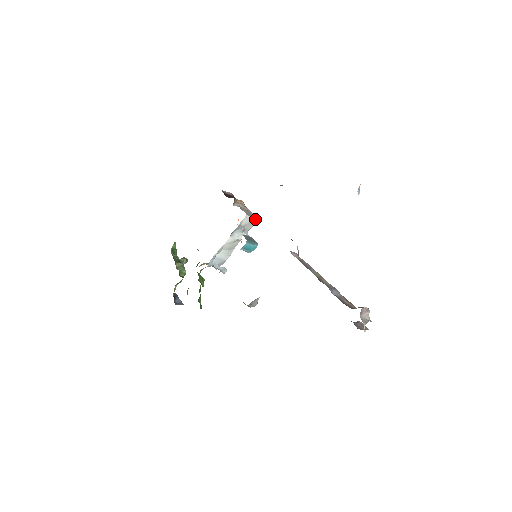
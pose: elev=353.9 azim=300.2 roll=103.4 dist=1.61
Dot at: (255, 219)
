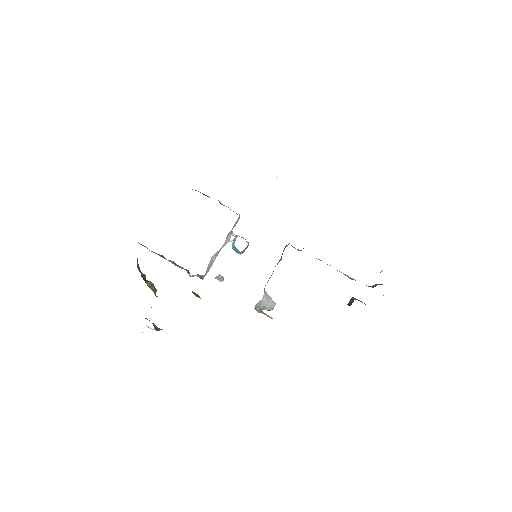
Dot at: occluded
